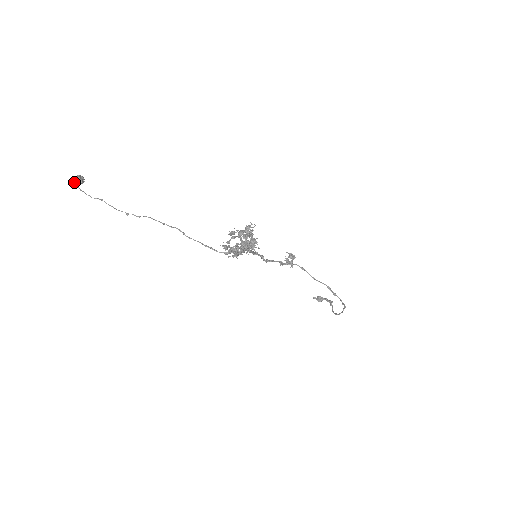
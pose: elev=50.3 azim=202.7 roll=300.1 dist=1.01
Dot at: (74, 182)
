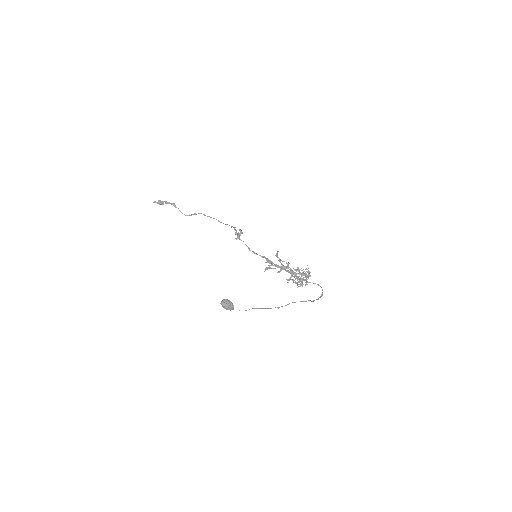
Dot at: (228, 308)
